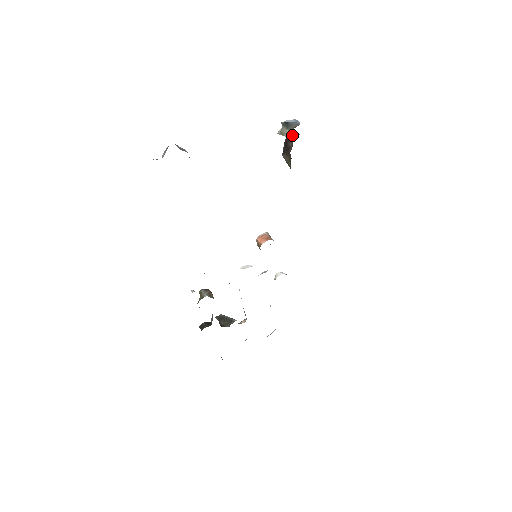
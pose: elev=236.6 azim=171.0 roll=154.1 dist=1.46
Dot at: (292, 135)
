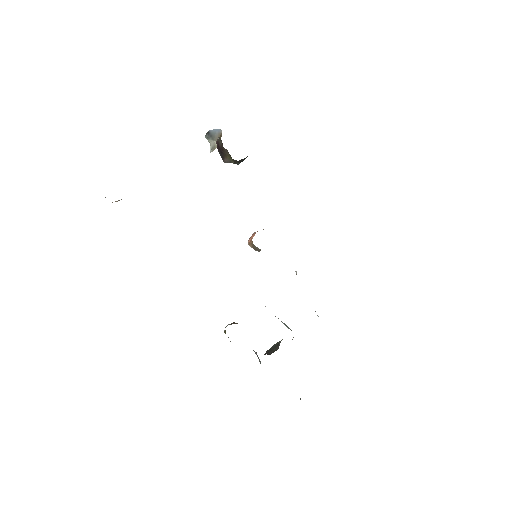
Dot at: (218, 138)
